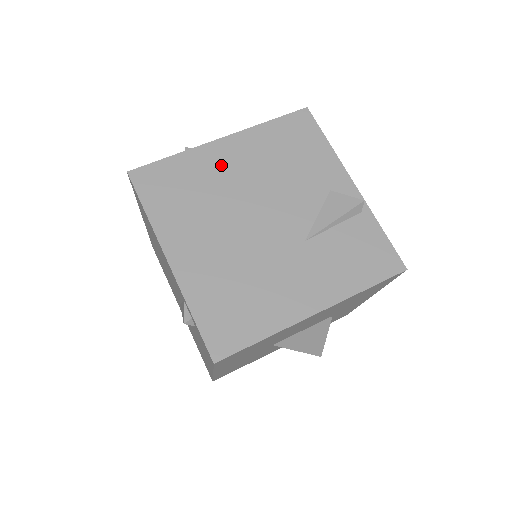
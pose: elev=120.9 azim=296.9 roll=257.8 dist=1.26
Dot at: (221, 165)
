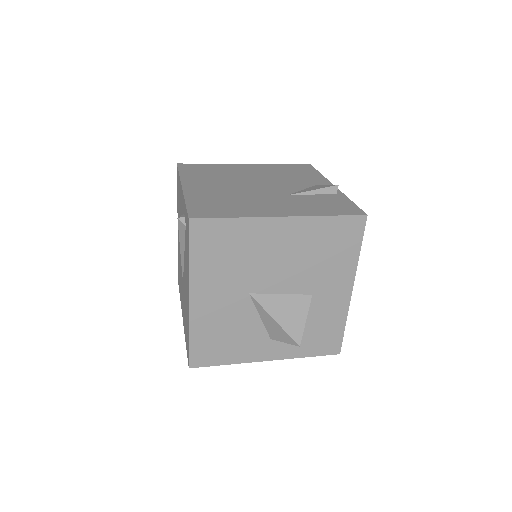
Dot at: (240, 170)
